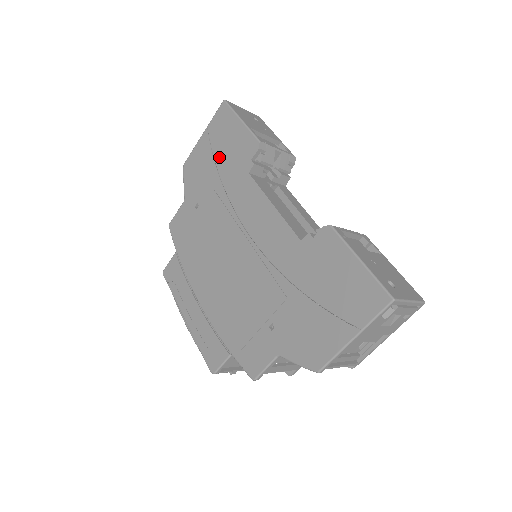
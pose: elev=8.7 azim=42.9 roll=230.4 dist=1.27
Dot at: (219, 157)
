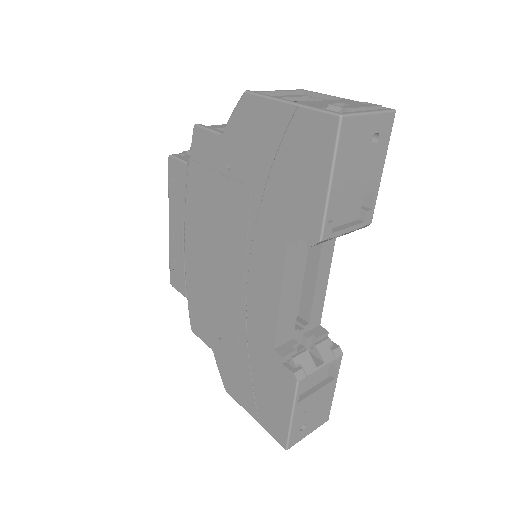
Dot at: (279, 170)
